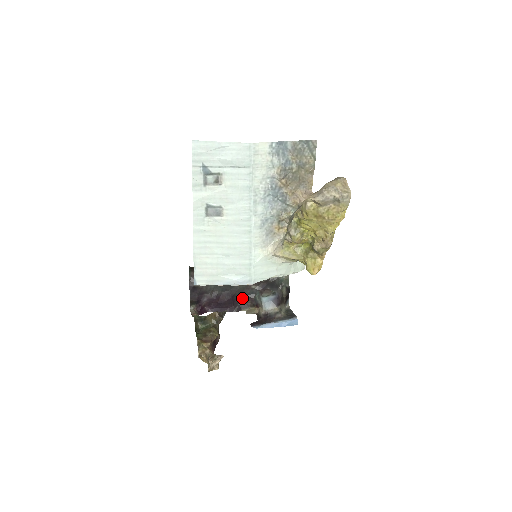
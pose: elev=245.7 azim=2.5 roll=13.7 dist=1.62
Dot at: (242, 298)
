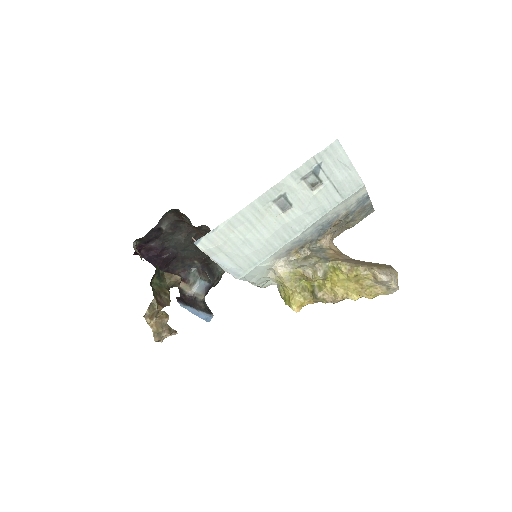
Dot at: (177, 264)
